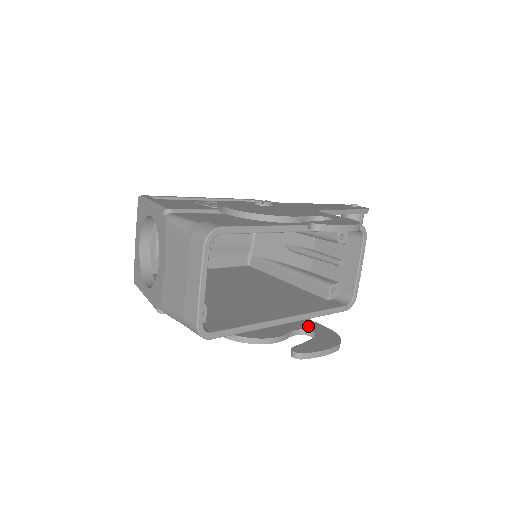
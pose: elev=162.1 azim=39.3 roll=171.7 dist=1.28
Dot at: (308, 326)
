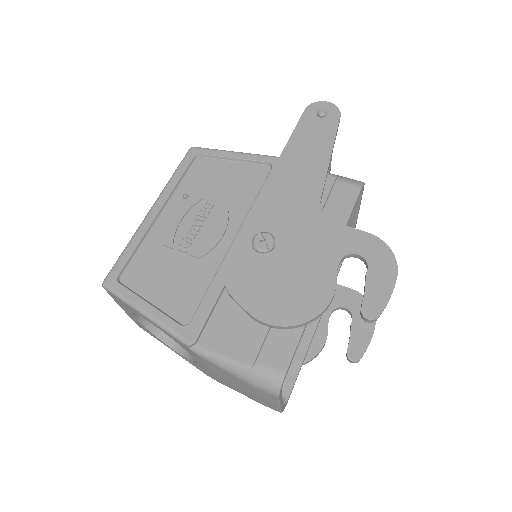
Dot at: (335, 299)
